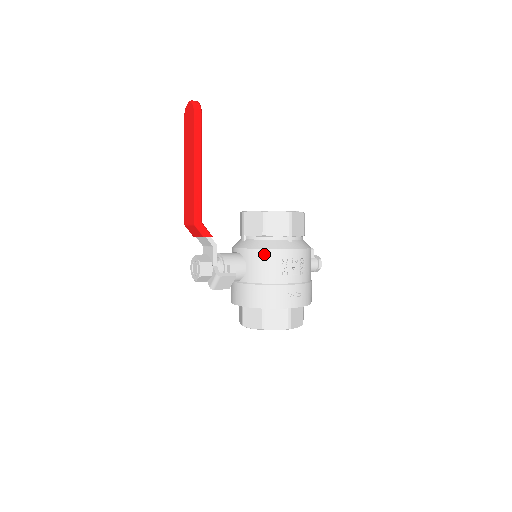
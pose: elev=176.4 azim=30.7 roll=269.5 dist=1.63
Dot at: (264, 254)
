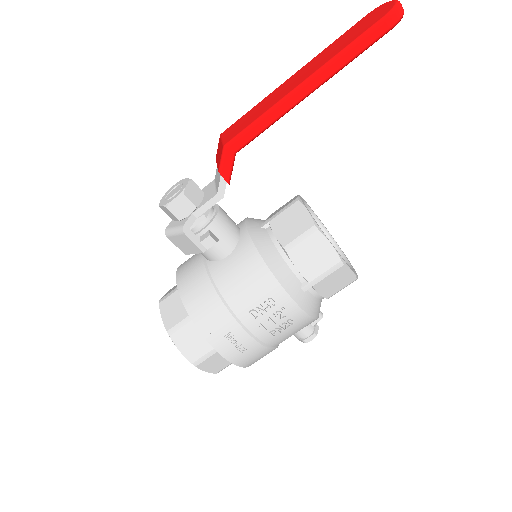
Dot at: (259, 268)
